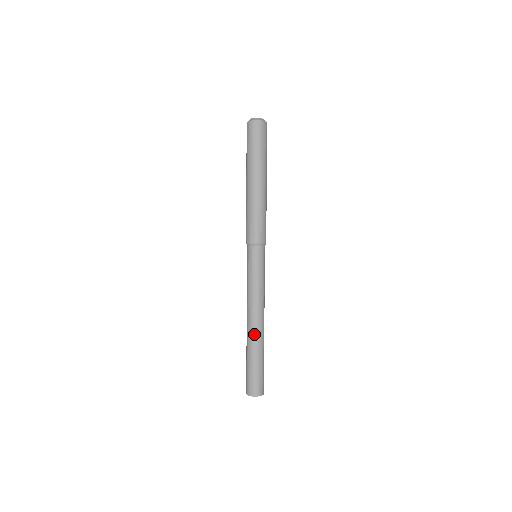
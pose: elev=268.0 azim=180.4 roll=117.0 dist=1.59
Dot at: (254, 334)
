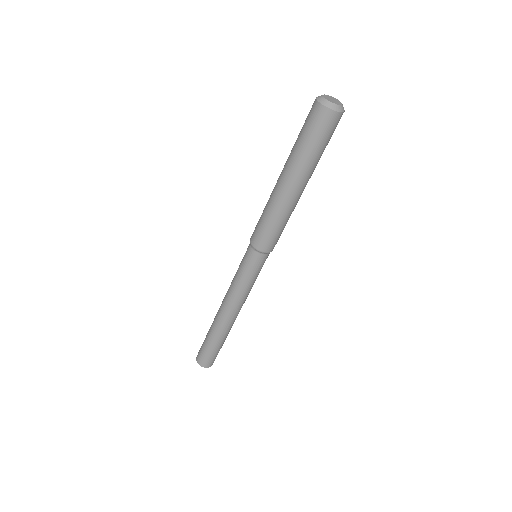
Dot at: (220, 323)
